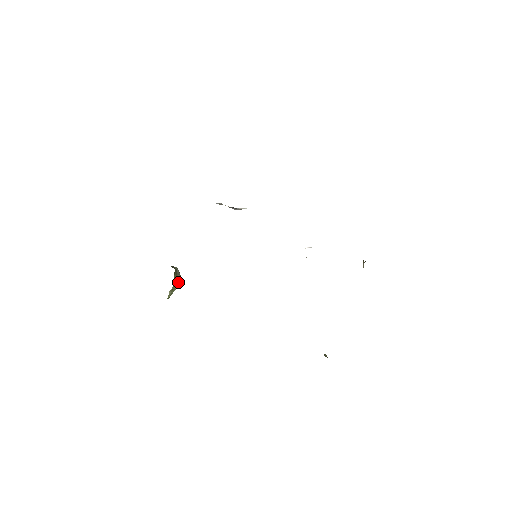
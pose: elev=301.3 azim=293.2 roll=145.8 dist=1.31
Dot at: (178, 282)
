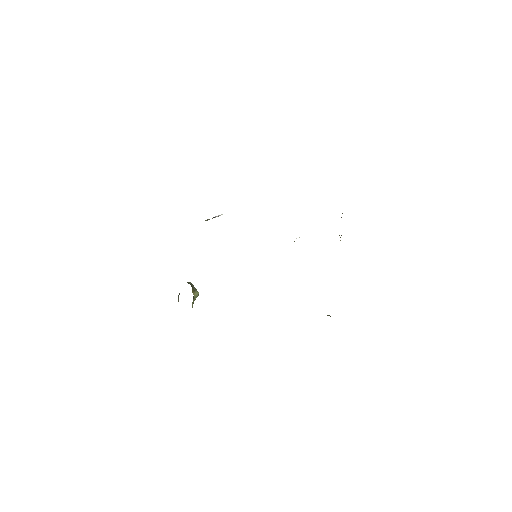
Dot at: (196, 294)
